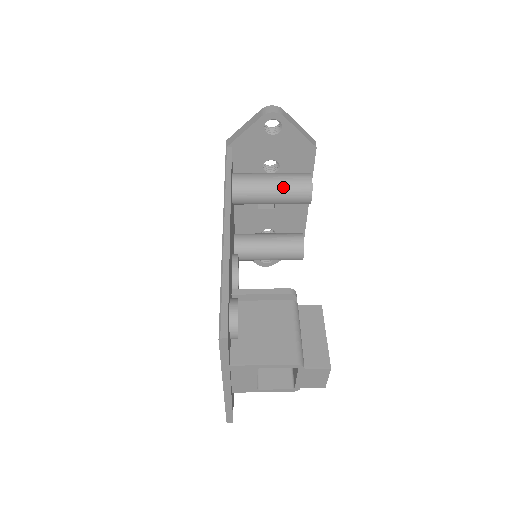
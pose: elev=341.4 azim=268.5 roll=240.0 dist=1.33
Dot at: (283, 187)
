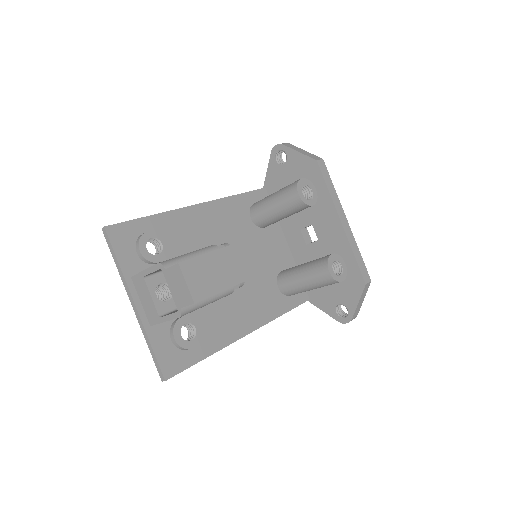
Dot at: (279, 193)
